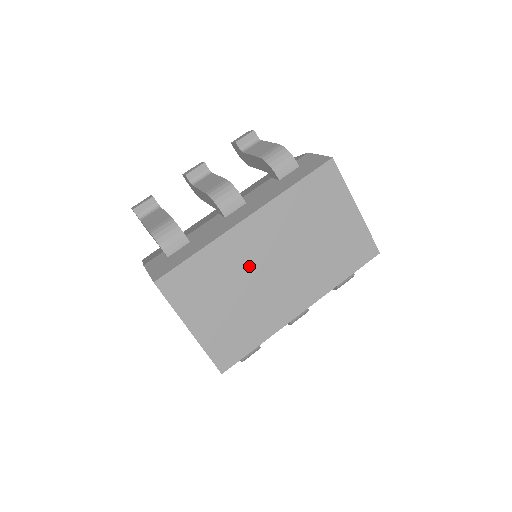
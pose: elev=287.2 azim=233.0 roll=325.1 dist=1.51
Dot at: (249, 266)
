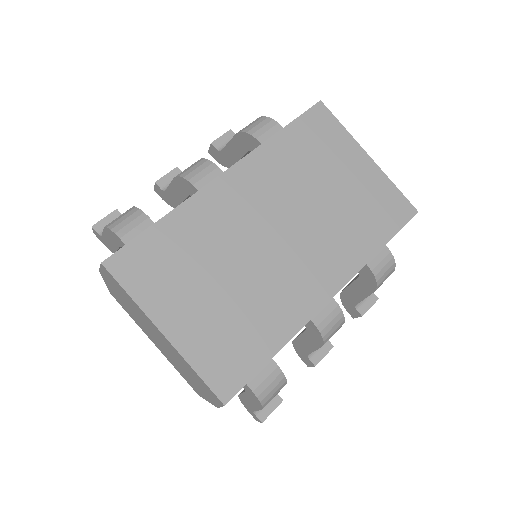
Dot at: (238, 235)
